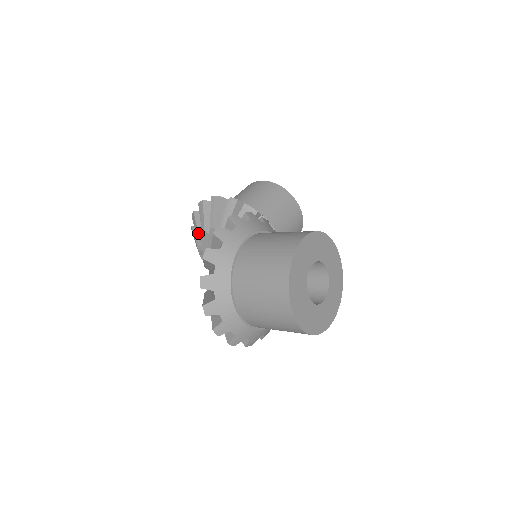
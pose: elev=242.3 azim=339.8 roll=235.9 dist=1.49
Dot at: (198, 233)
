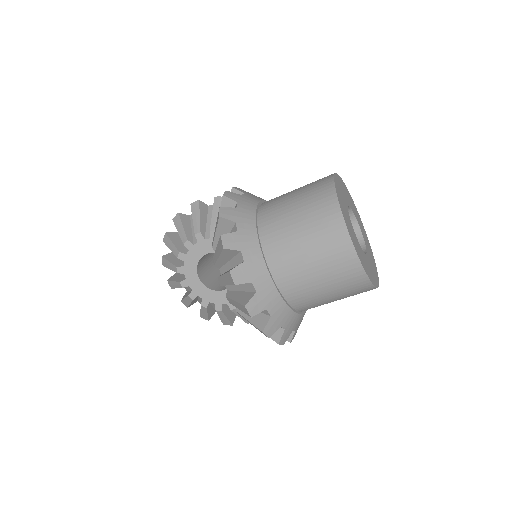
Dot at: (178, 250)
